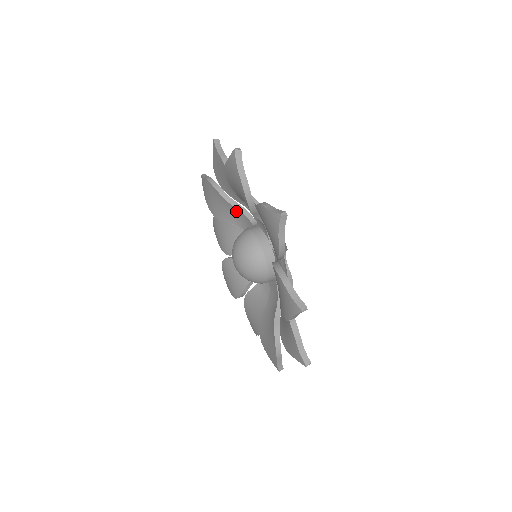
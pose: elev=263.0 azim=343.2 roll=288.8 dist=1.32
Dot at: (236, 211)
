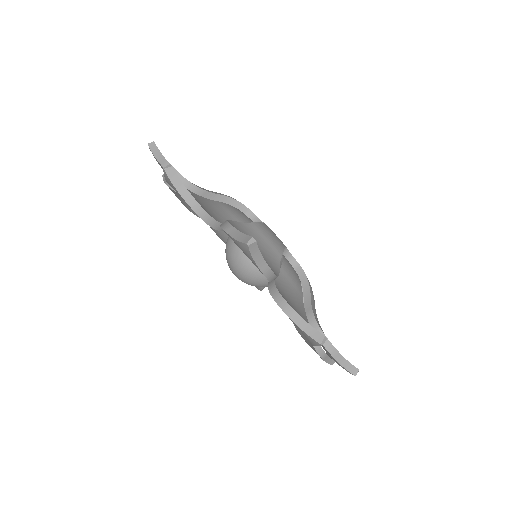
Dot at: occluded
